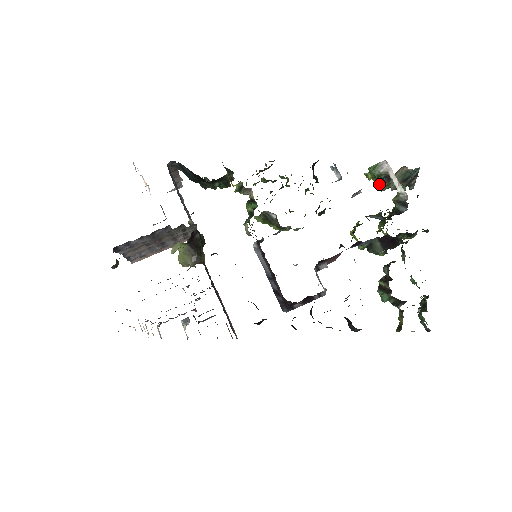
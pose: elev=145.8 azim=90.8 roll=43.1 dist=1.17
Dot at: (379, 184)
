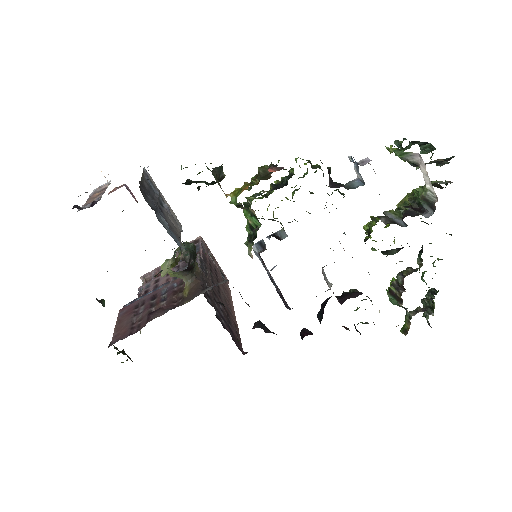
Dot at: occluded
